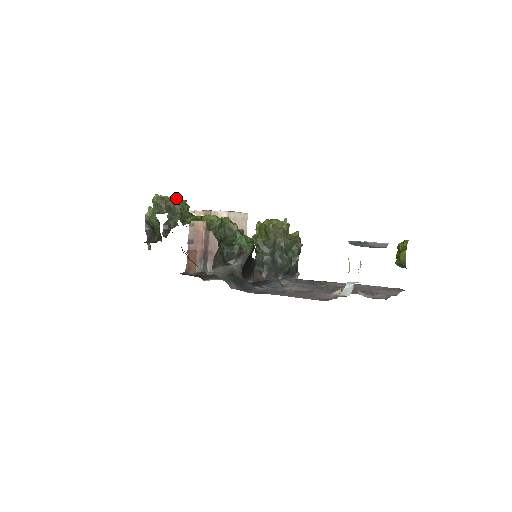
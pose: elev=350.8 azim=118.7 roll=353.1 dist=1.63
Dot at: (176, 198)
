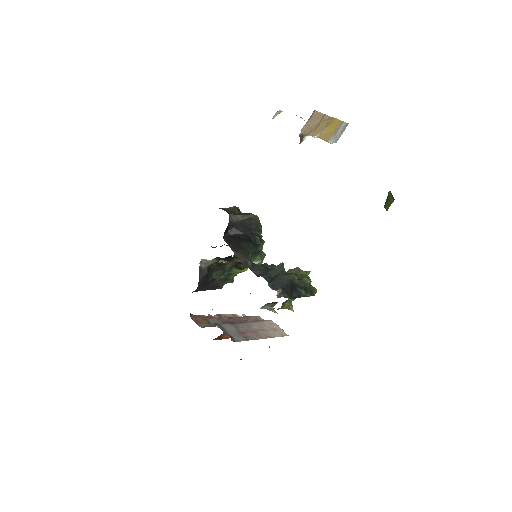
Dot at: occluded
